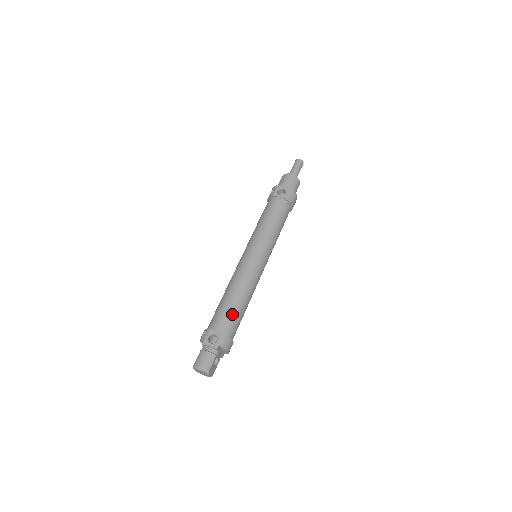
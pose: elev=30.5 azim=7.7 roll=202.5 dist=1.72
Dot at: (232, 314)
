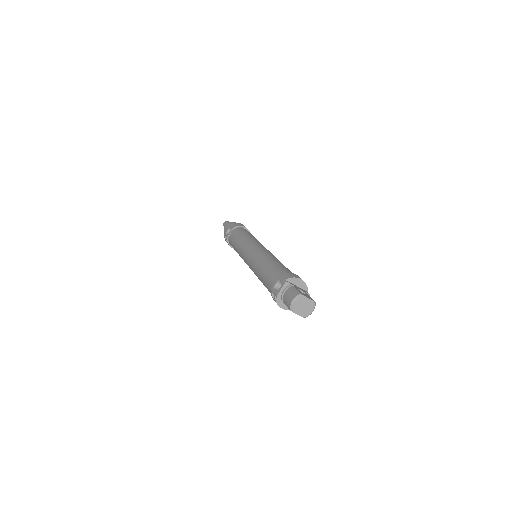
Dot at: (273, 269)
